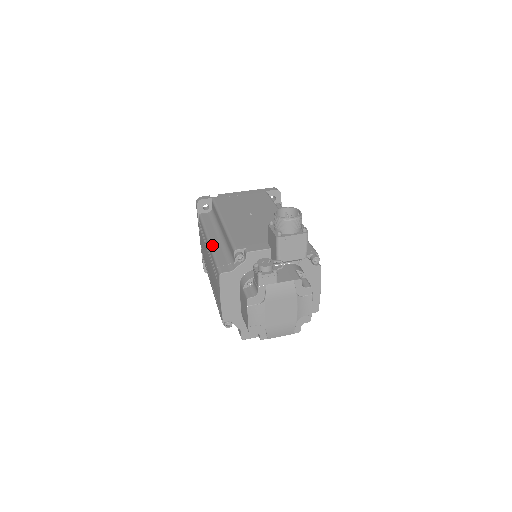
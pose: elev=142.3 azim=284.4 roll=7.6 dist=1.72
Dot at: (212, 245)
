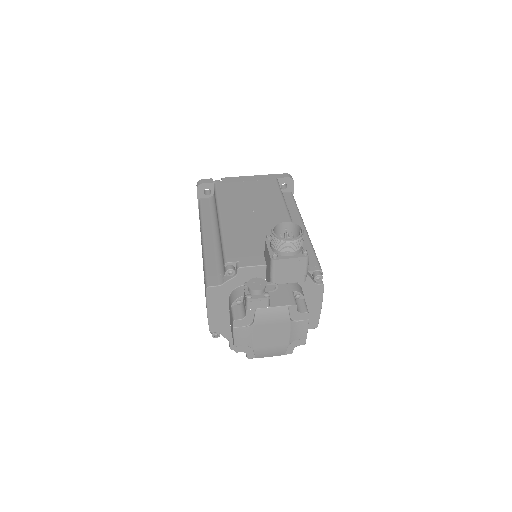
Dot at: (205, 245)
